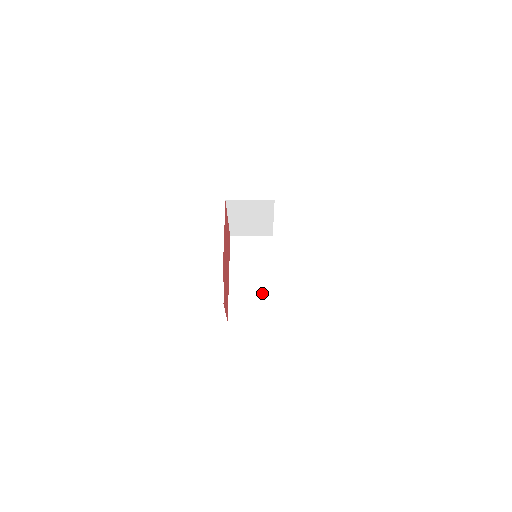
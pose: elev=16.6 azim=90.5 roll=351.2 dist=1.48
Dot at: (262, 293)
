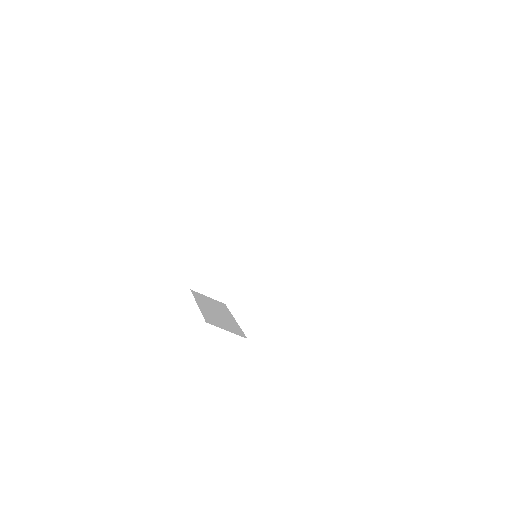
Dot at: (230, 322)
